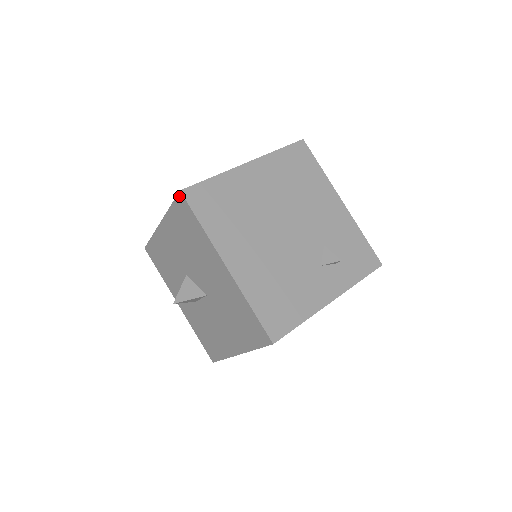
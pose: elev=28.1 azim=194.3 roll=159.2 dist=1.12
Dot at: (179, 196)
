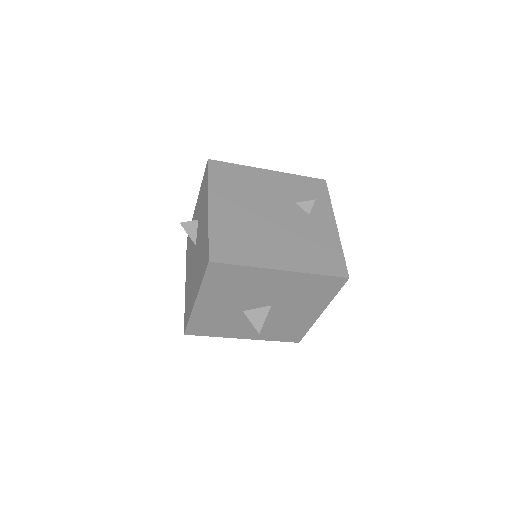
Dot at: (210, 266)
